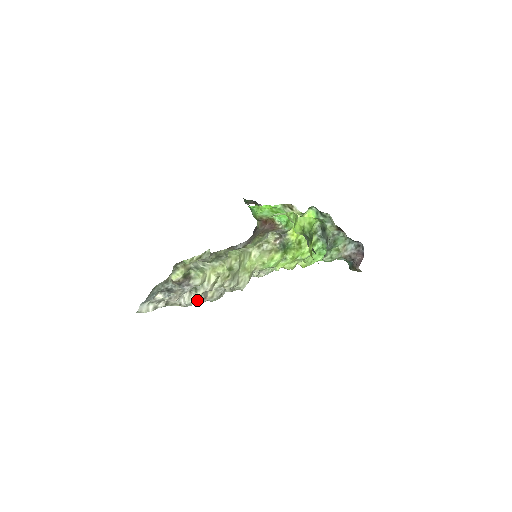
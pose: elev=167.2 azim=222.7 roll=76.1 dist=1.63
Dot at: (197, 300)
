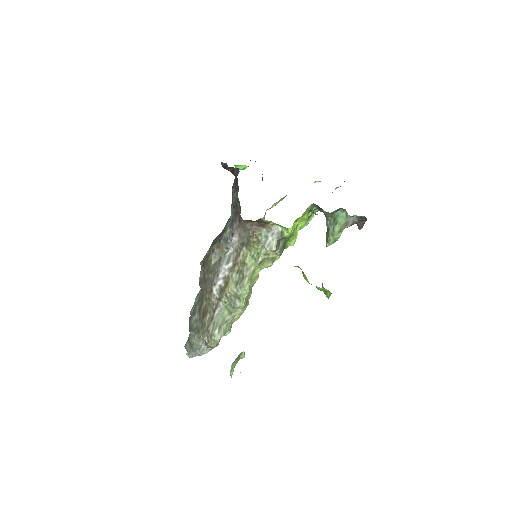
Dot at: occluded
